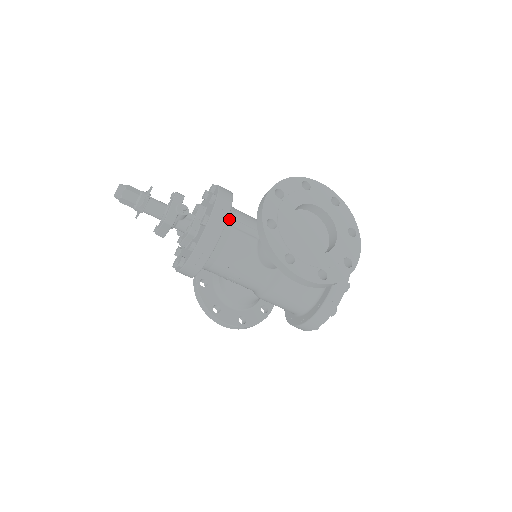
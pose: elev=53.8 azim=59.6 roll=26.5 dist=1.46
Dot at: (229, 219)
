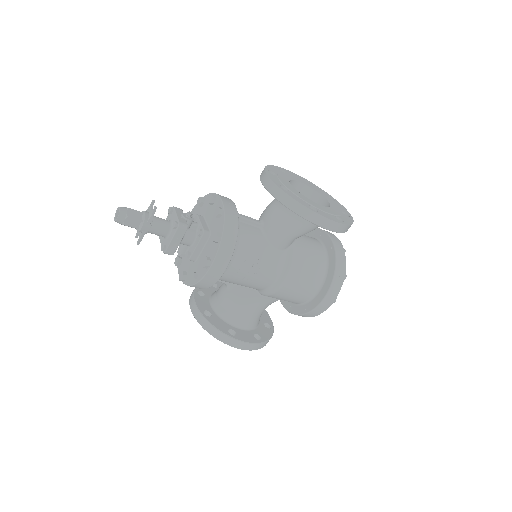
Dot at: occluded
